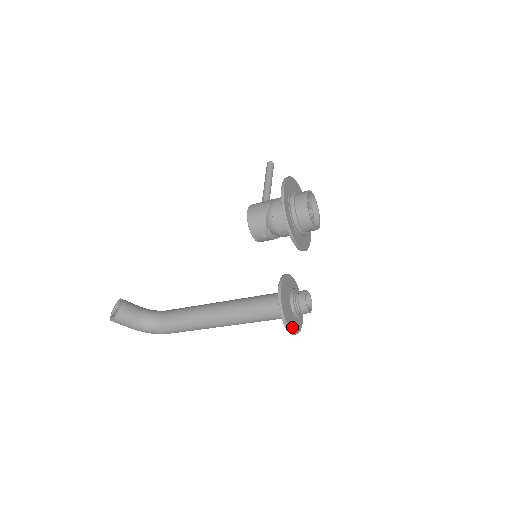
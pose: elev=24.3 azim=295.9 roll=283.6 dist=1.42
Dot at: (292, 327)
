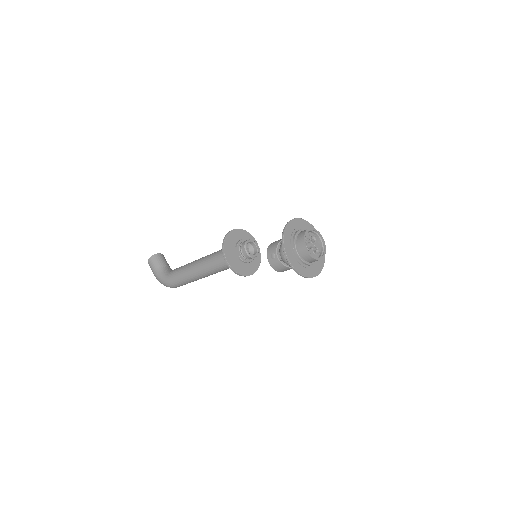
Dot at: (228, 255)
